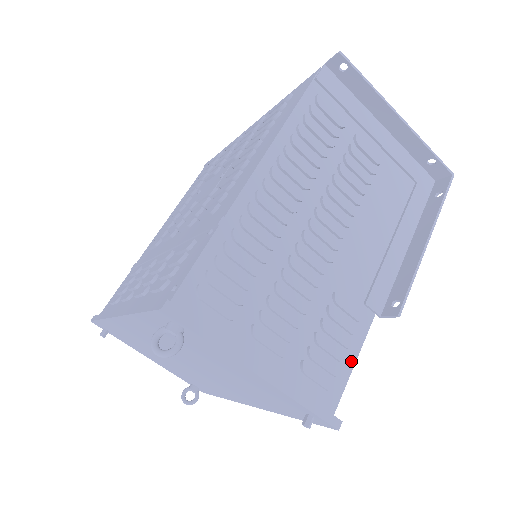
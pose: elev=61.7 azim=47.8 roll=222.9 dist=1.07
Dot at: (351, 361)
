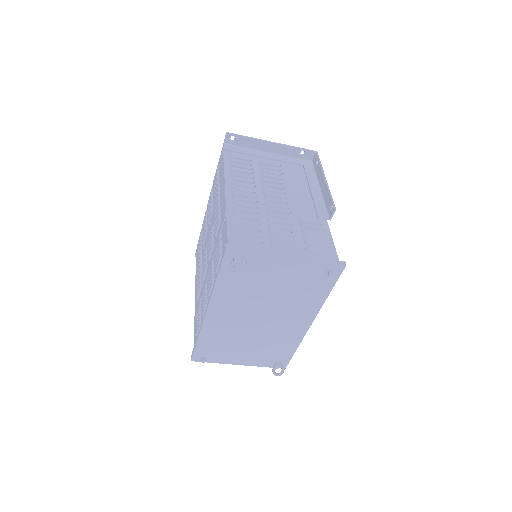
Dot at: (330, 241)
